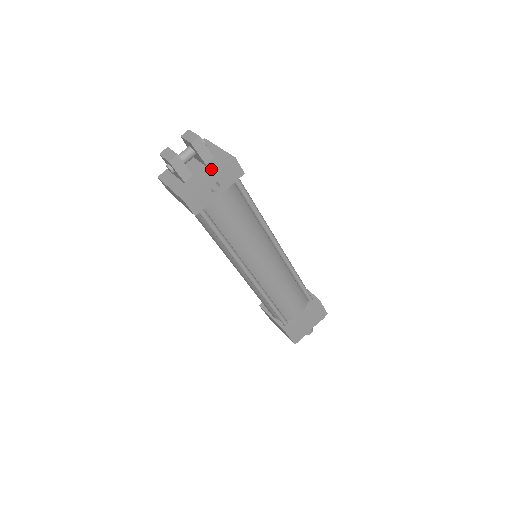
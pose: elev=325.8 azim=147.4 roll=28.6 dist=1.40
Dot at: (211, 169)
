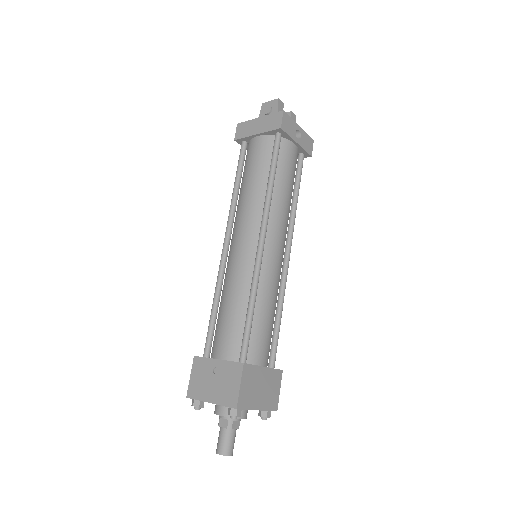
Dot at: occluded
